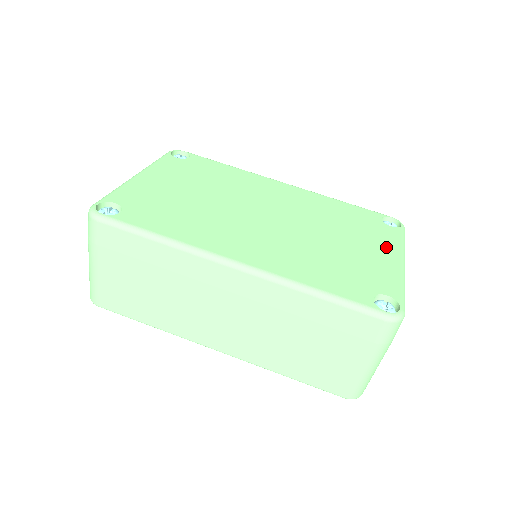
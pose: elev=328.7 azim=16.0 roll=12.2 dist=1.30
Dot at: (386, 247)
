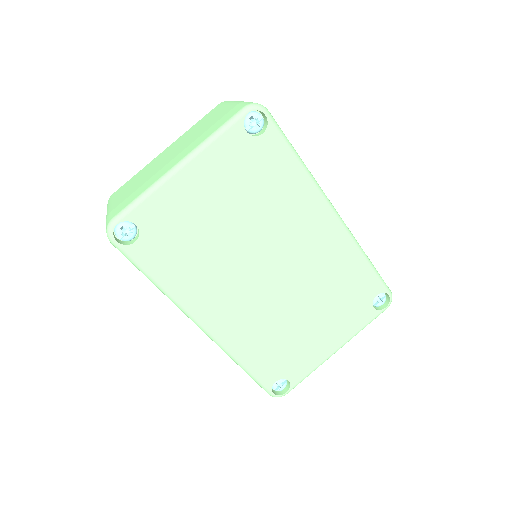
Dot at: (340, 333)
